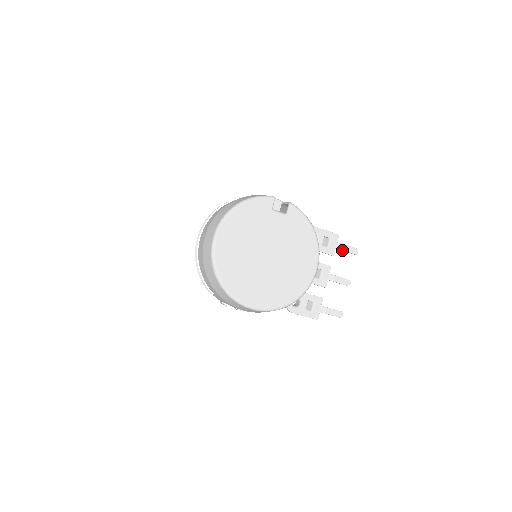
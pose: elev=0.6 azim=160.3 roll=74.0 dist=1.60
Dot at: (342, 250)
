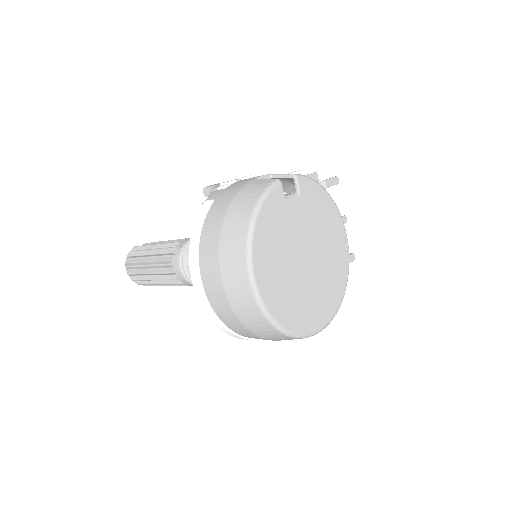
Dot at: occluded
